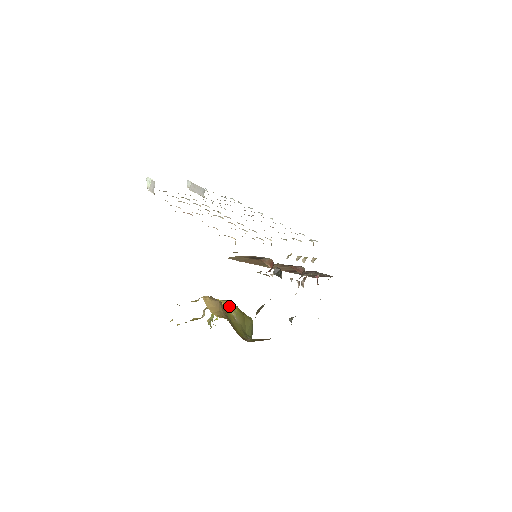
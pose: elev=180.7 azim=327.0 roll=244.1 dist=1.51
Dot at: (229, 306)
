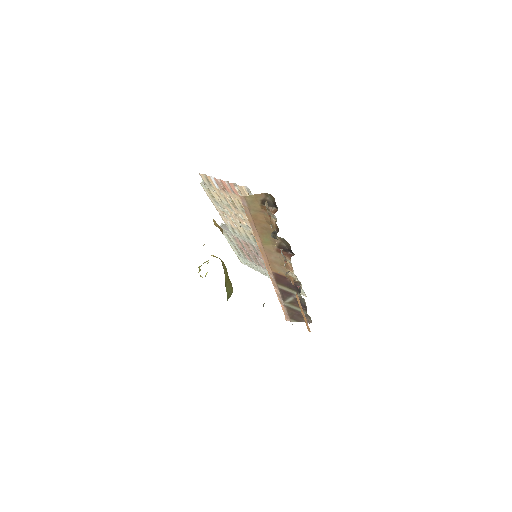
Dot at: (222, 261)
